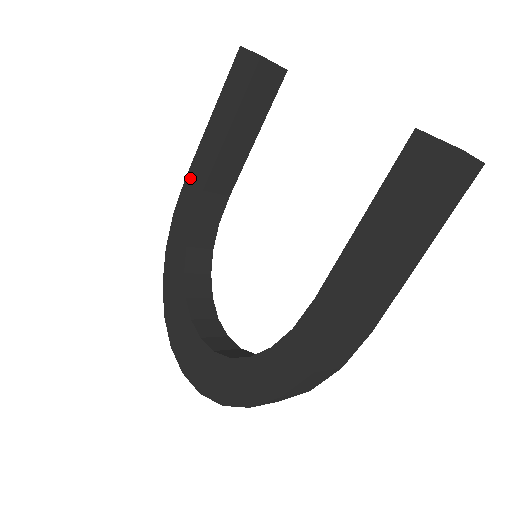
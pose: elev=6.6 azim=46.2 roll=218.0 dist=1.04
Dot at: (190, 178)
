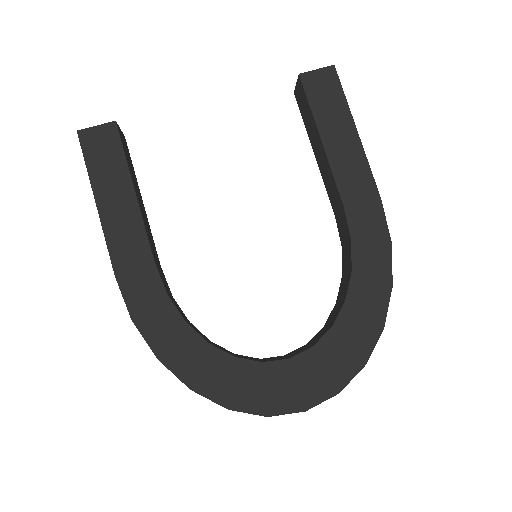
Dot at: (123, 270)
